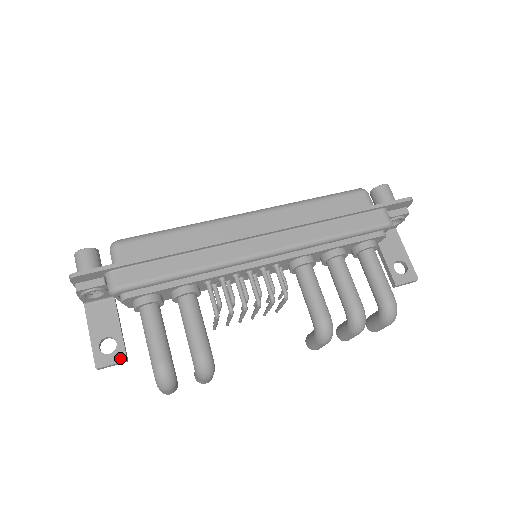
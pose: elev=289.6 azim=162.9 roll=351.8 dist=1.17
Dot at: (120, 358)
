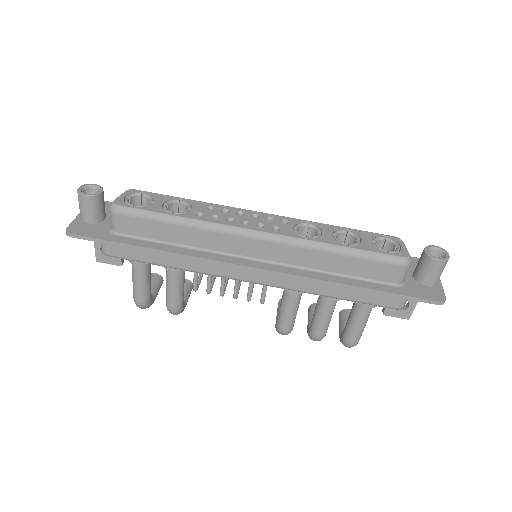
Dot at: (116, 263)
